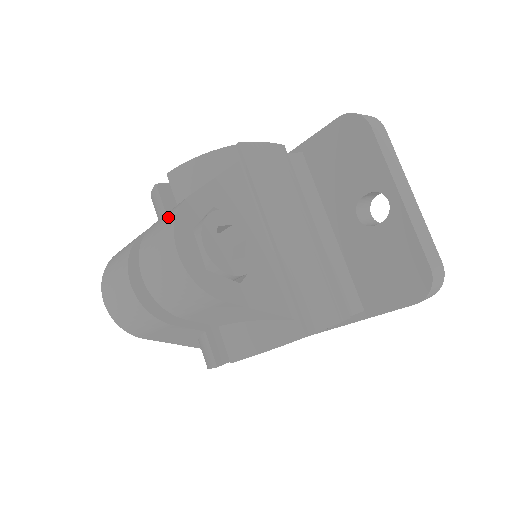
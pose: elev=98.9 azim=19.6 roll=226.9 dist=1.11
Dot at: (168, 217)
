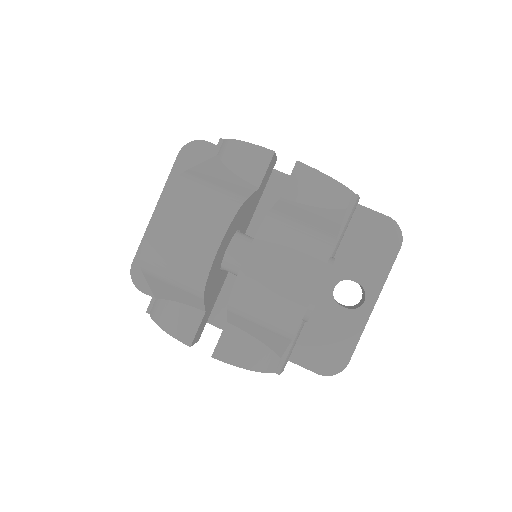
Dot at: (315, 242)
